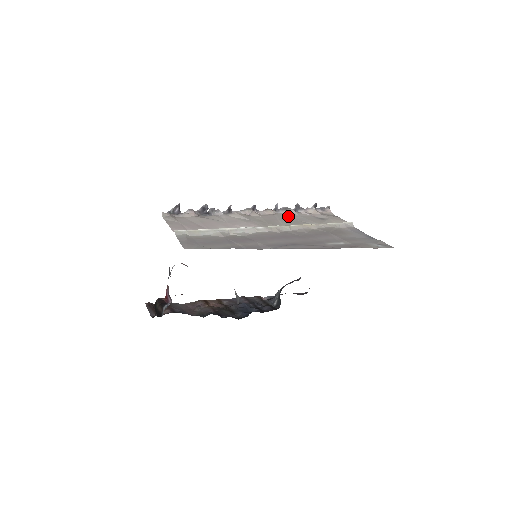
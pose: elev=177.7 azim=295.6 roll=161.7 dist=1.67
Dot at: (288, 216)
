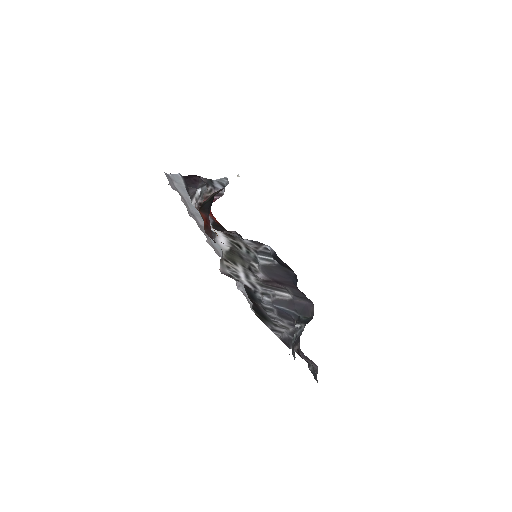
Dot at: occluded
